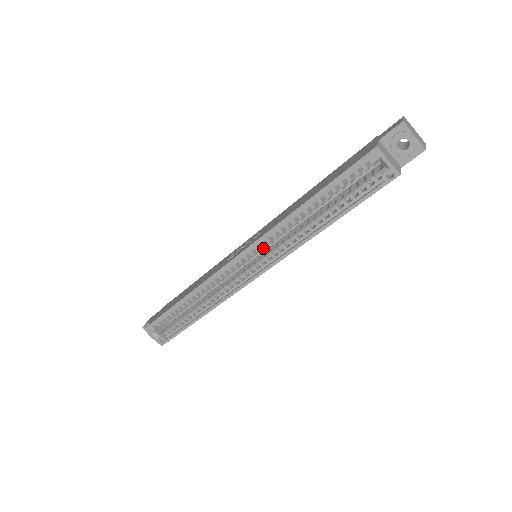
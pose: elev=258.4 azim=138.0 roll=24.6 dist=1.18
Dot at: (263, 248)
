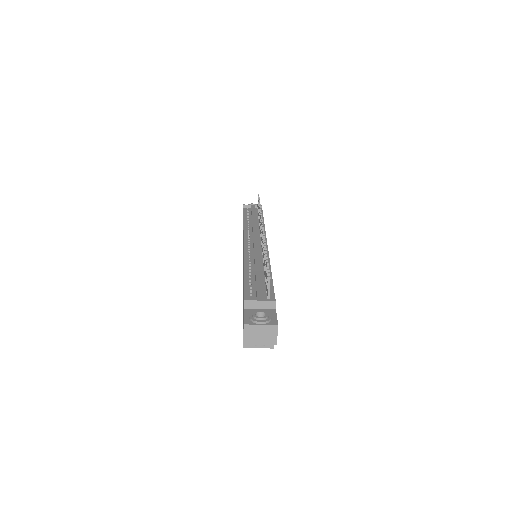
Dot at: occluded
